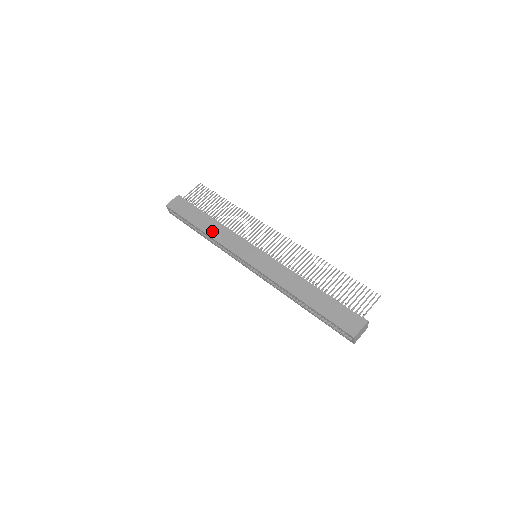
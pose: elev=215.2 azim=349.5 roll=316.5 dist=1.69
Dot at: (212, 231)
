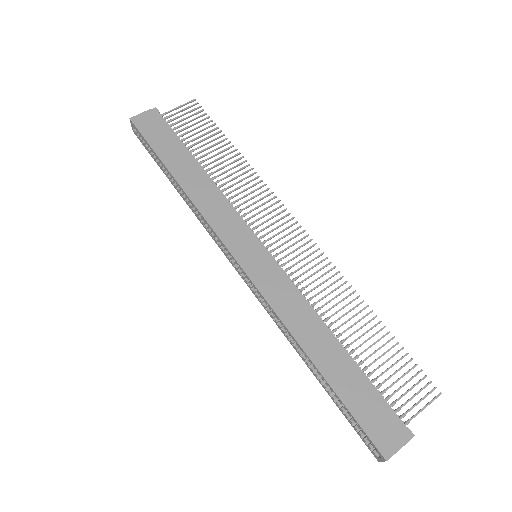
Dot at: (195, 190)
